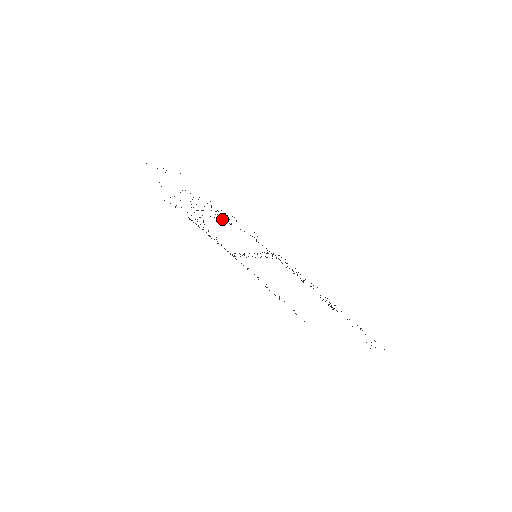
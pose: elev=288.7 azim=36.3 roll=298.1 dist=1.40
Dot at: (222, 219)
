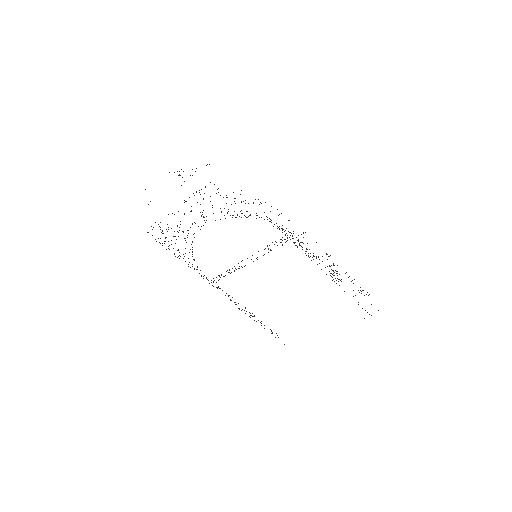
Dot at: occluded
